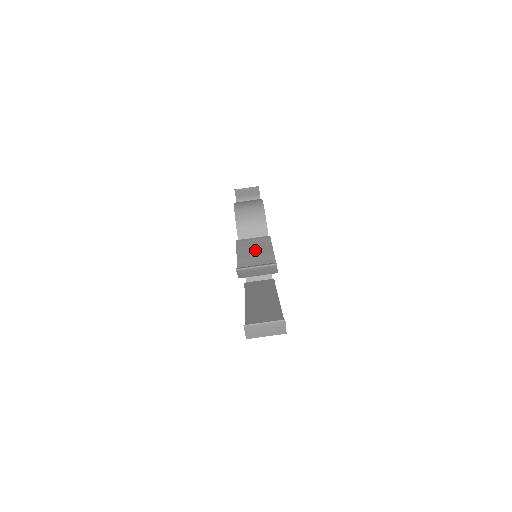
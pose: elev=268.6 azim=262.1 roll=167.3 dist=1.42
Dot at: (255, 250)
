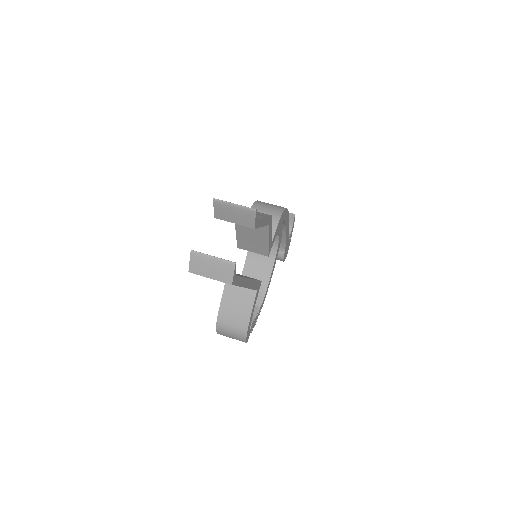
Dot at: occluded
